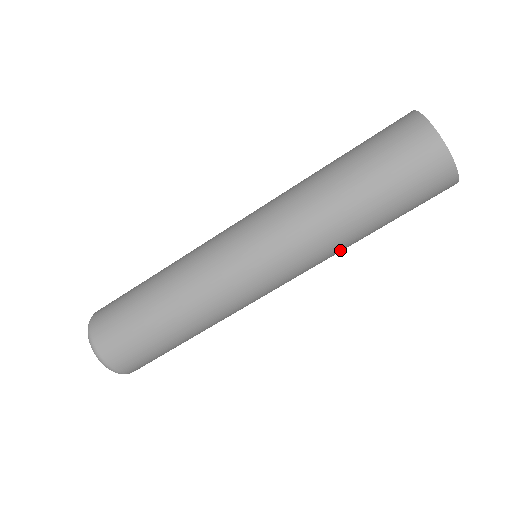
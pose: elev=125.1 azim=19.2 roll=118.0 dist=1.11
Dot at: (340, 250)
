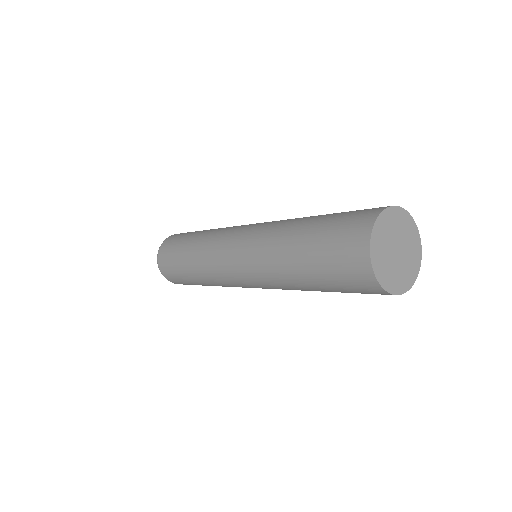
Dot at: occluded
